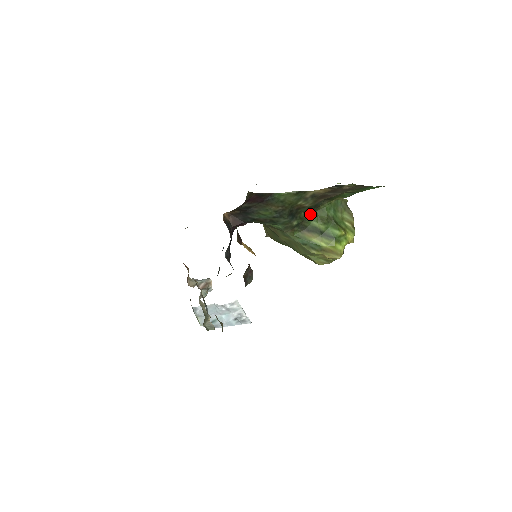
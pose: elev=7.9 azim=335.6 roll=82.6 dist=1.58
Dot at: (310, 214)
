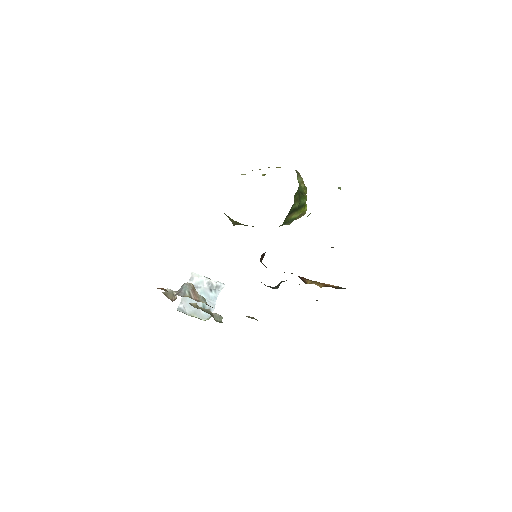
Dot at: (293, 204)
